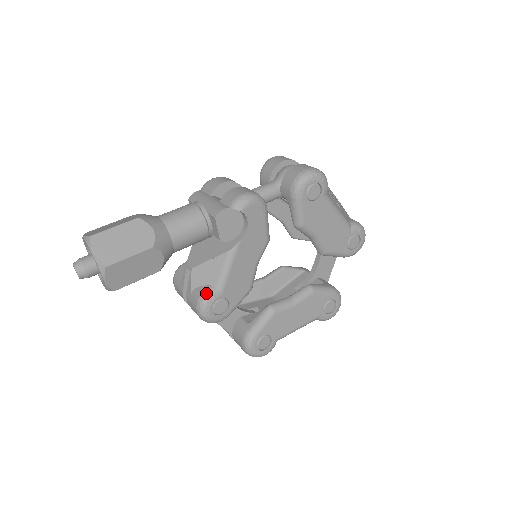
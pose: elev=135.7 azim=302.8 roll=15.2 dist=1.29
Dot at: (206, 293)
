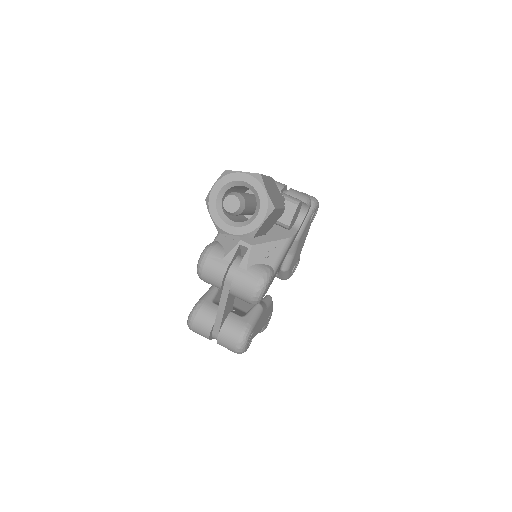
Dot at: (269, 270)
